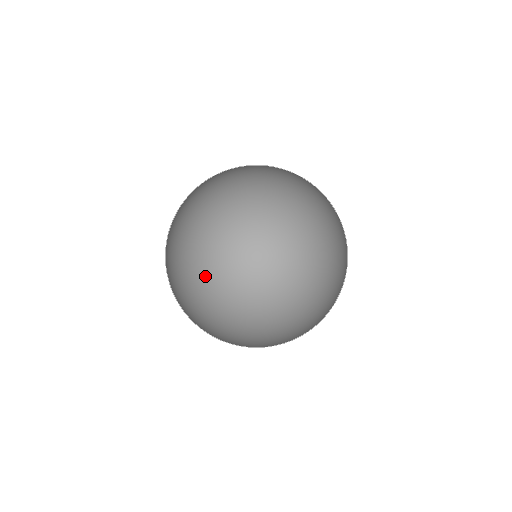
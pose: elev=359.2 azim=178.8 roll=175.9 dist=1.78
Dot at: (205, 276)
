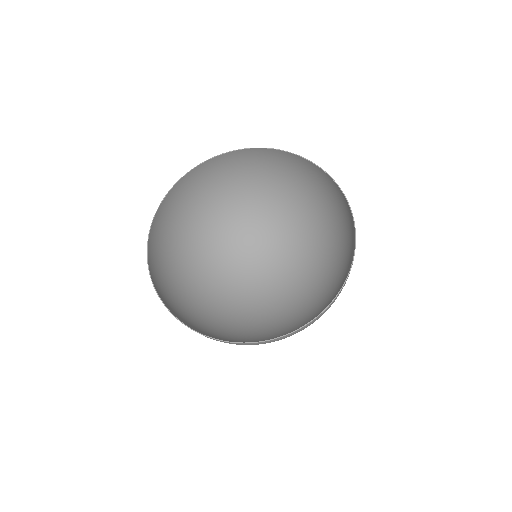
Dot at: (209, 237)
